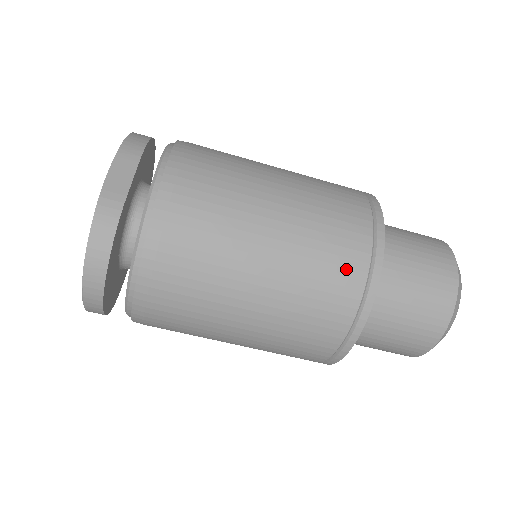
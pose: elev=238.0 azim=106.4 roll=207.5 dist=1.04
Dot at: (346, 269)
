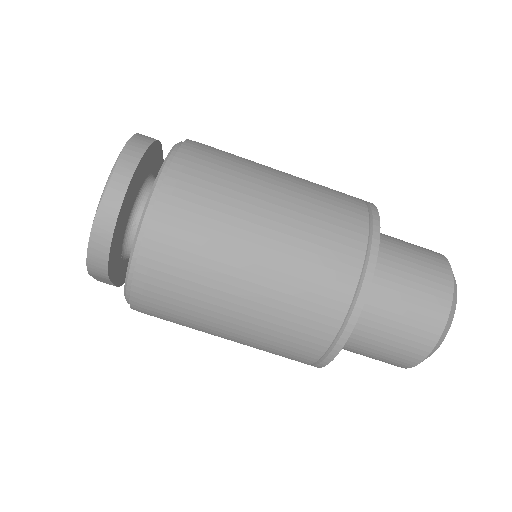
Dot at: (344, 193)
